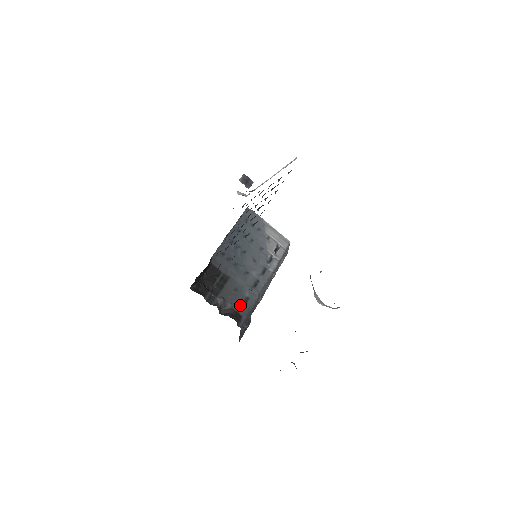
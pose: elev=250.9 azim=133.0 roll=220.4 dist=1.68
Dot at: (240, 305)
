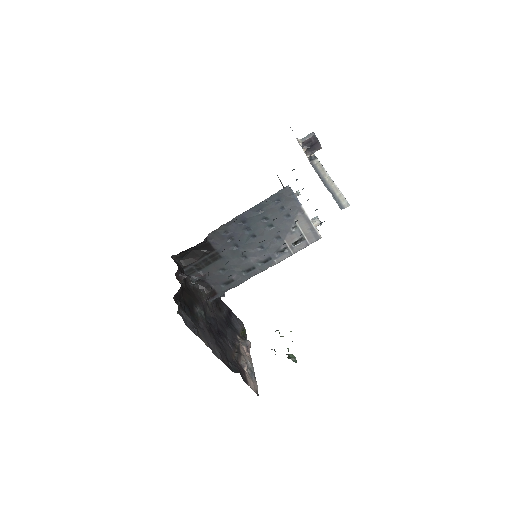
Dot at: (220, 284)
